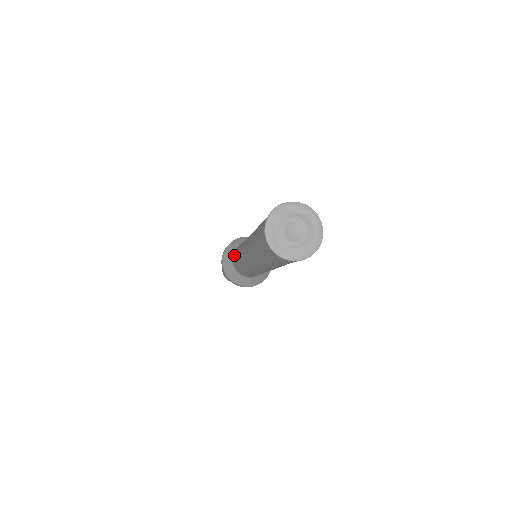
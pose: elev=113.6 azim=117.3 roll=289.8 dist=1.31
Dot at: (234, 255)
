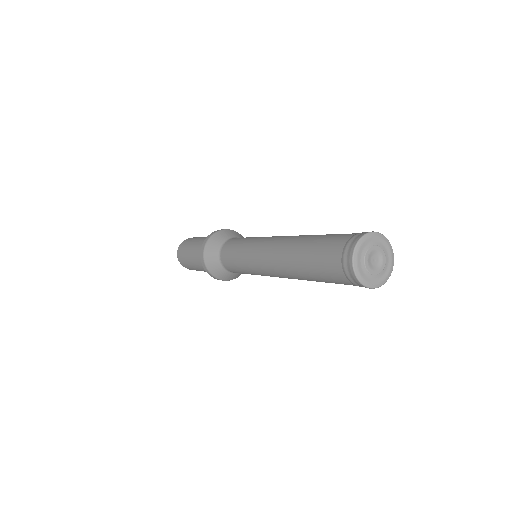
Dot at: (225, 254)
